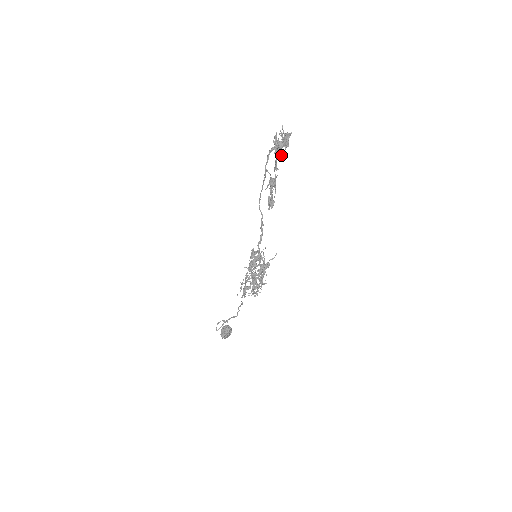
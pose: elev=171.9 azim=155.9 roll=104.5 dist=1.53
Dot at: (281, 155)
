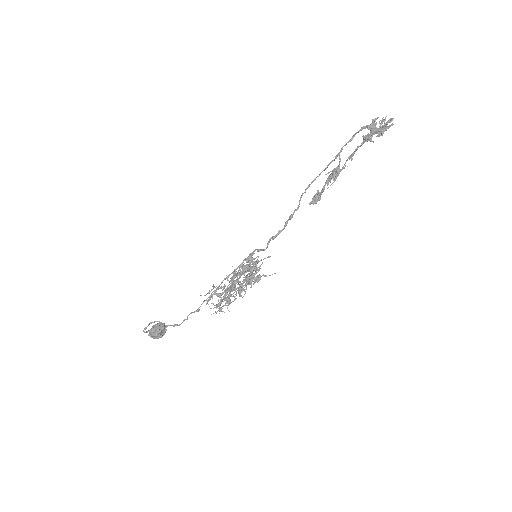
Dot at: occluded
